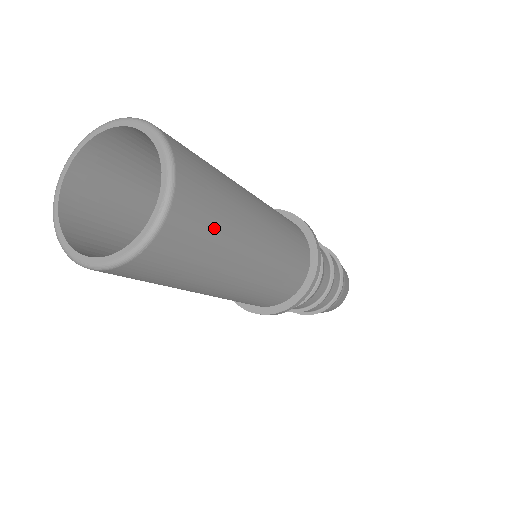
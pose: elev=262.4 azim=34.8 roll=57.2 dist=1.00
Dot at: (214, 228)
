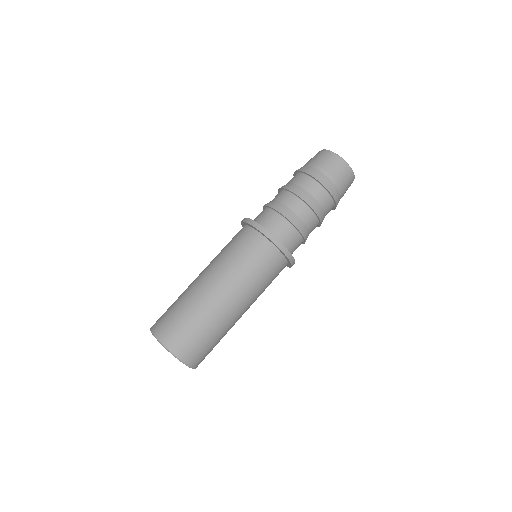
Dot at: (209, 341)
